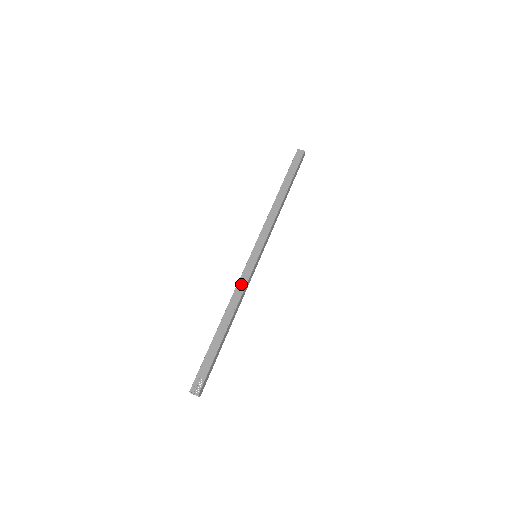
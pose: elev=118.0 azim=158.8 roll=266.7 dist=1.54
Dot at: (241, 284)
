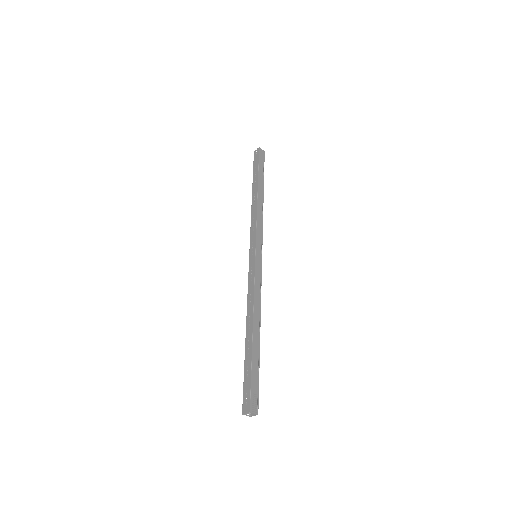
Dot at: (257, 286)
